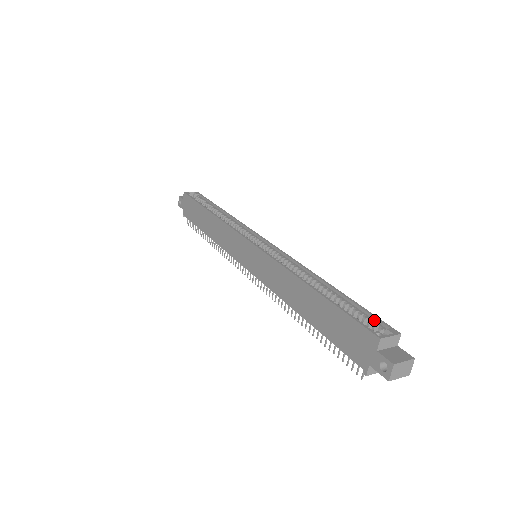
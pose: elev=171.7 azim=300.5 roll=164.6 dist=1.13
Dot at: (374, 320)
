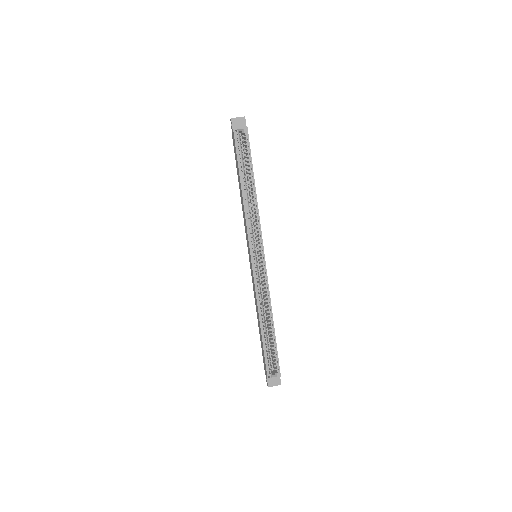
Dot at: (277, 362)
